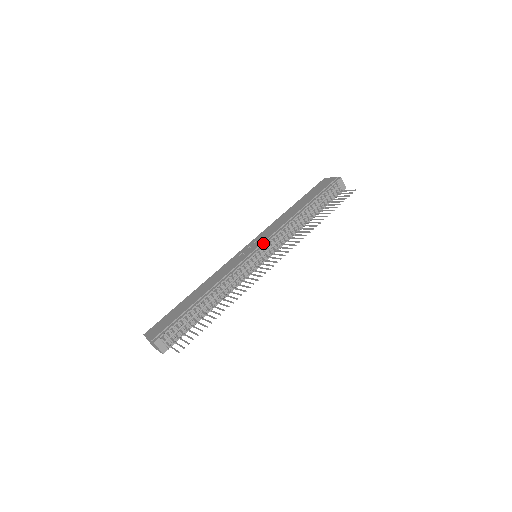
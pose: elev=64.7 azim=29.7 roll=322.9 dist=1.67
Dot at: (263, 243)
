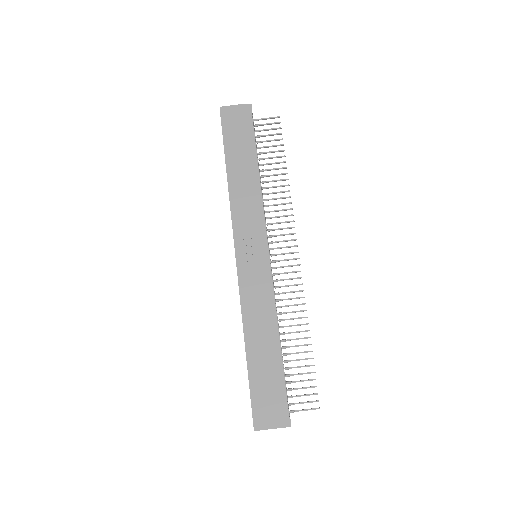
Dot at: (263, 239)
